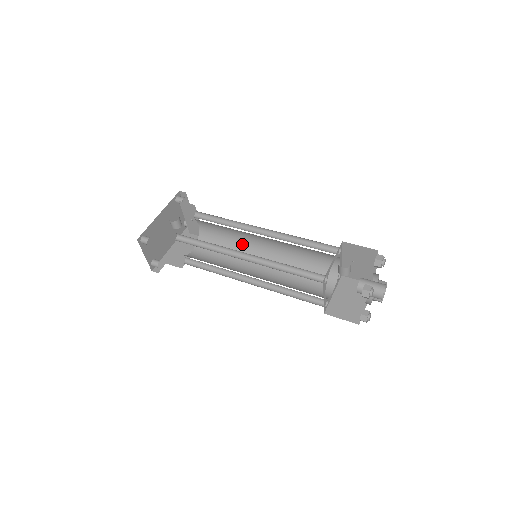
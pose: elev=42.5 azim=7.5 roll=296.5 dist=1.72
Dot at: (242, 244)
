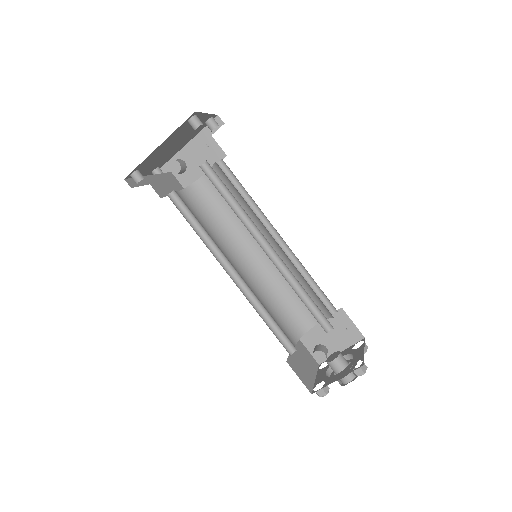
Dot at: (255, 215)
